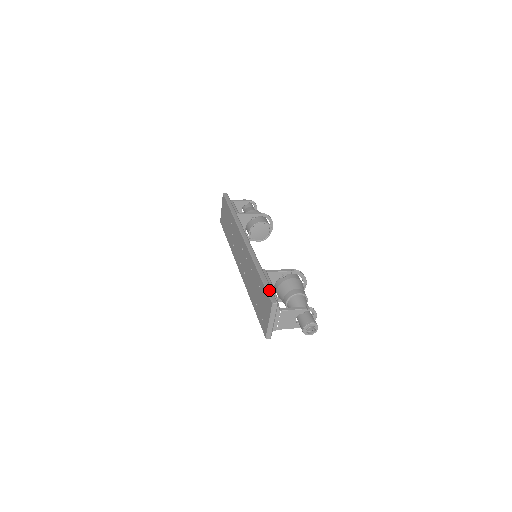
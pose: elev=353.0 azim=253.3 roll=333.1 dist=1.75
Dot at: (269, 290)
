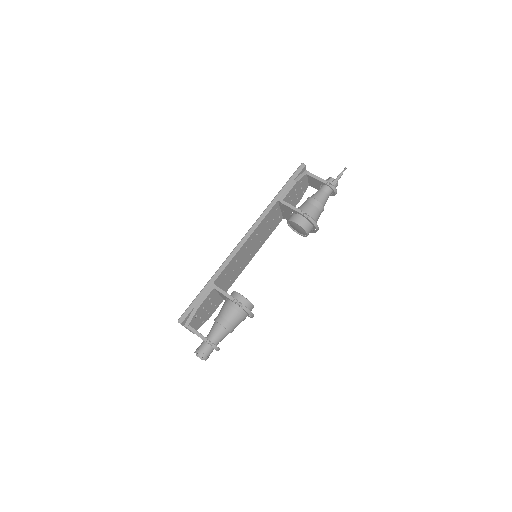
Dot at: (189, 307)
